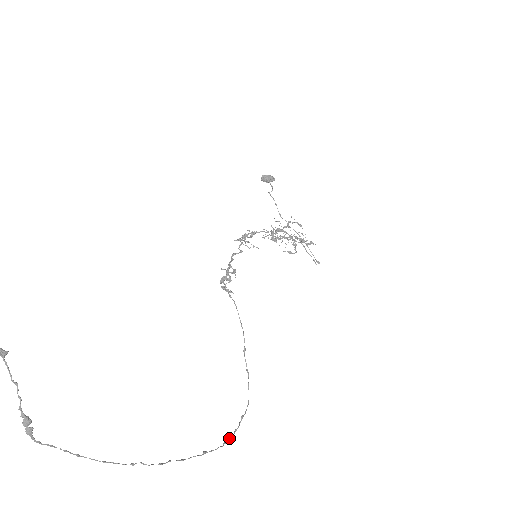
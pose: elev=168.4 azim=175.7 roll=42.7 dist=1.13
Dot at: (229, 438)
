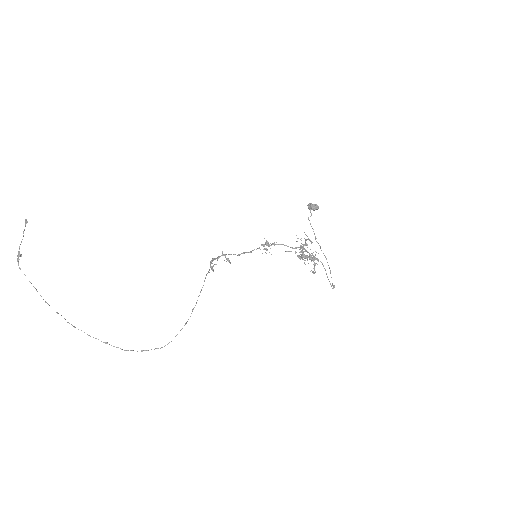
Dot at: (133, 350)
